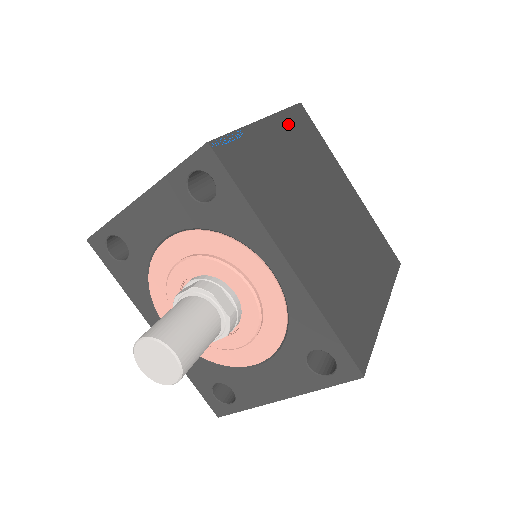
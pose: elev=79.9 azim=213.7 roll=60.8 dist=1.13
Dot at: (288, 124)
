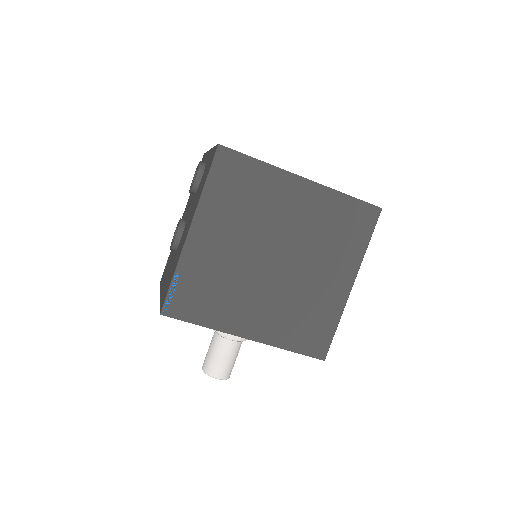
Dot at: (213, 201)
